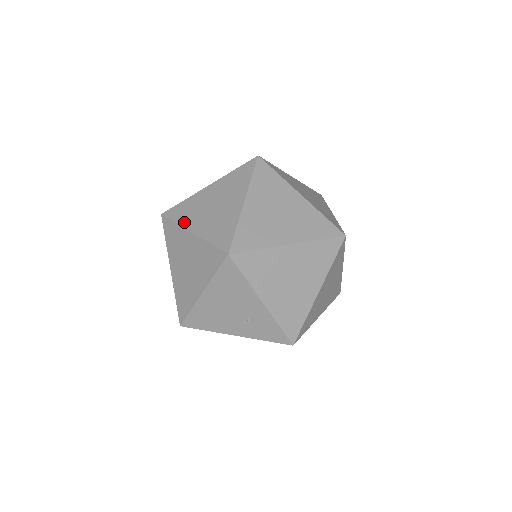
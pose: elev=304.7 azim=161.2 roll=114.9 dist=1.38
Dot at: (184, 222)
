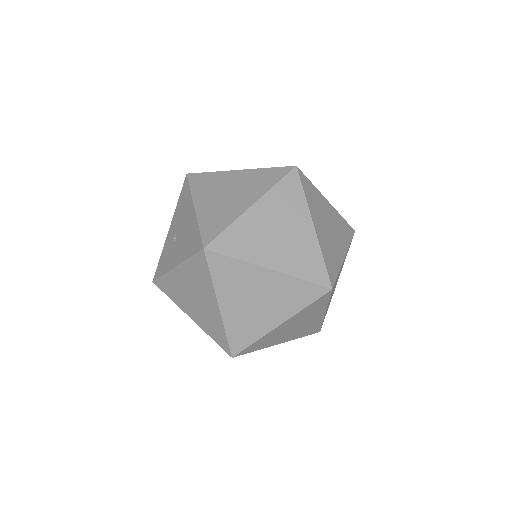
Dot at: (178, 303)
